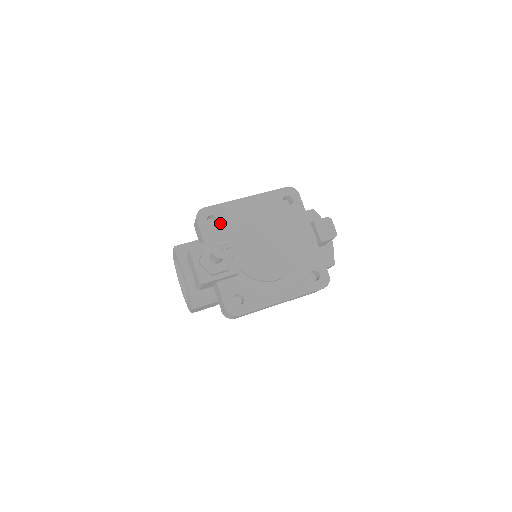
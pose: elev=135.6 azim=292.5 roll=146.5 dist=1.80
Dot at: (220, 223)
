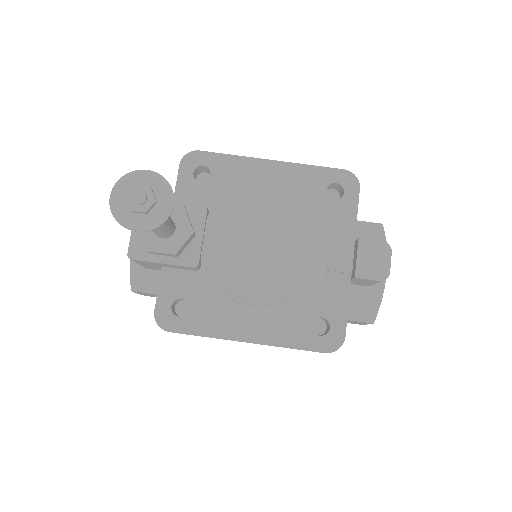
Dot at: (212, 182)
